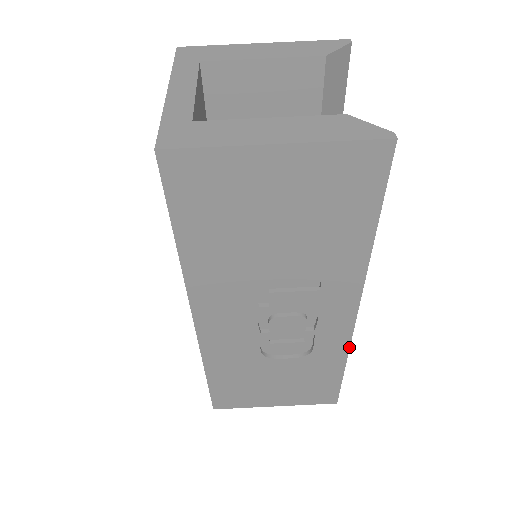
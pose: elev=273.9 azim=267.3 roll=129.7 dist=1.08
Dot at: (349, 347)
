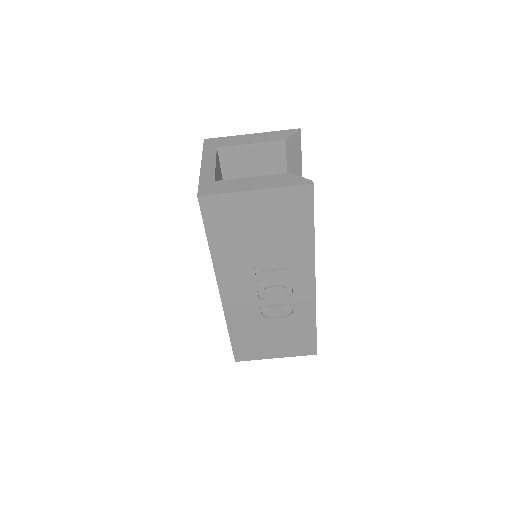
Dot at: occluded
